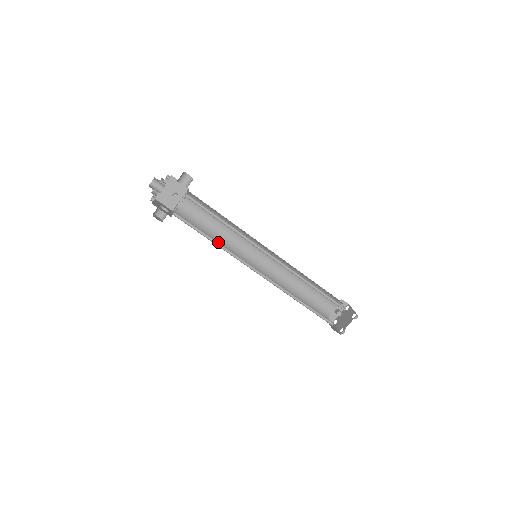
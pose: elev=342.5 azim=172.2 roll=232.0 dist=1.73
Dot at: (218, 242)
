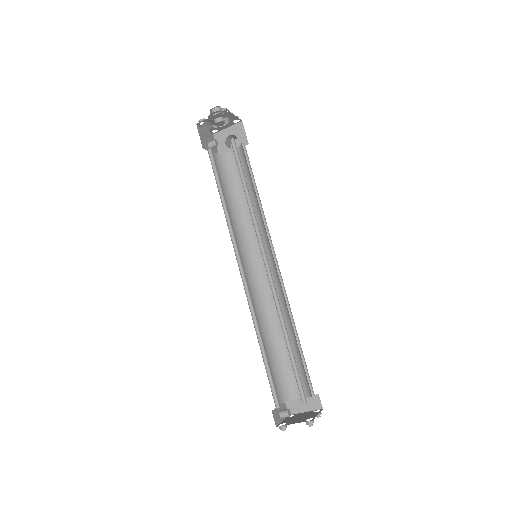
Dot at: occluded
